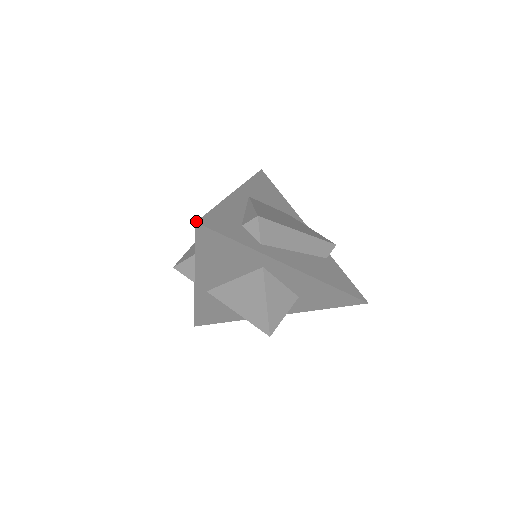
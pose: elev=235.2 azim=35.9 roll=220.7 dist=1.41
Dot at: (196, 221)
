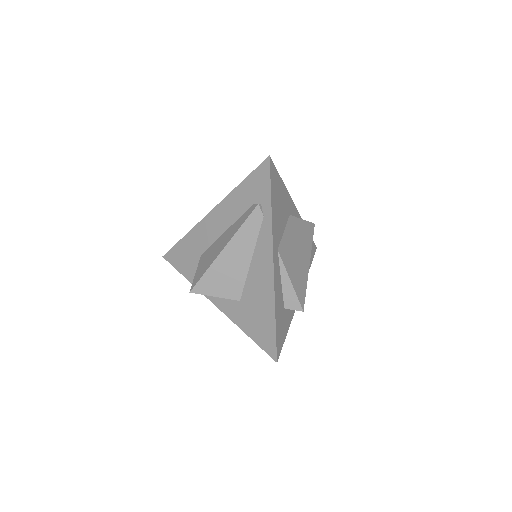
Dot at: (277, 361)
